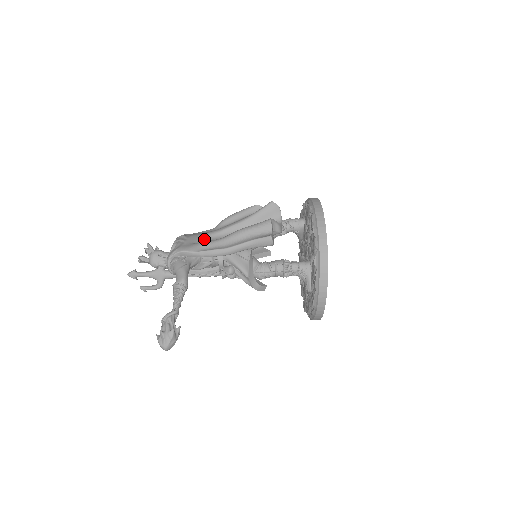
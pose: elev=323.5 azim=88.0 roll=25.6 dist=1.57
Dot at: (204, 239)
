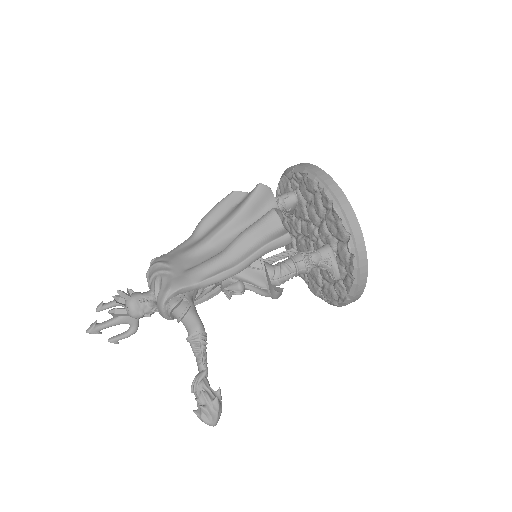
Dot at: (193, 259)
